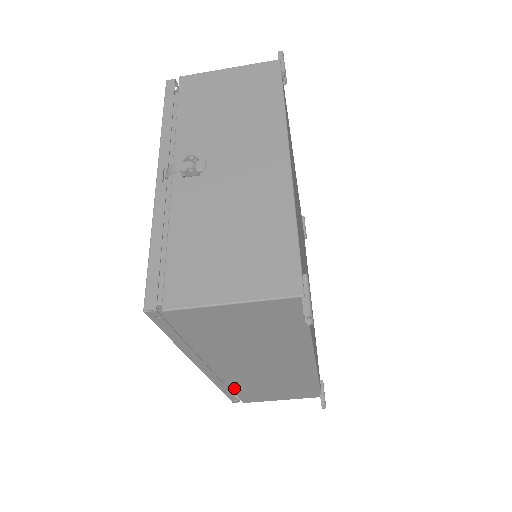
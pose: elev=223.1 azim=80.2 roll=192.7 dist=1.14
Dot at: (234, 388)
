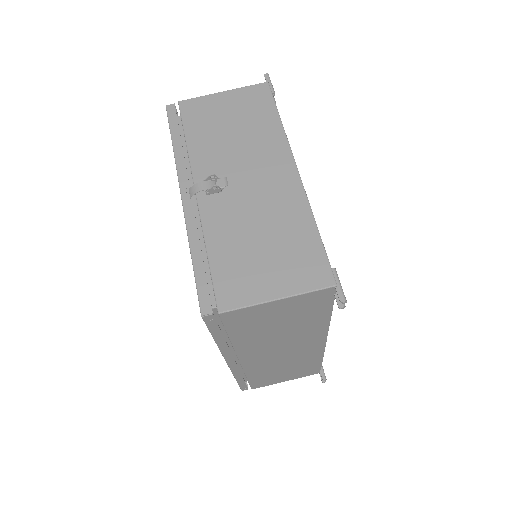
Dot at: (249, 376)
